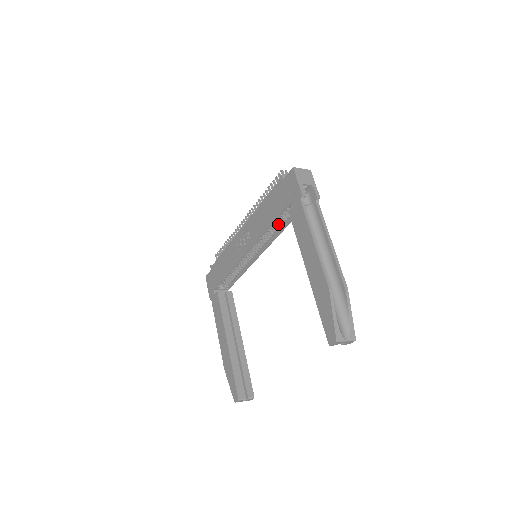
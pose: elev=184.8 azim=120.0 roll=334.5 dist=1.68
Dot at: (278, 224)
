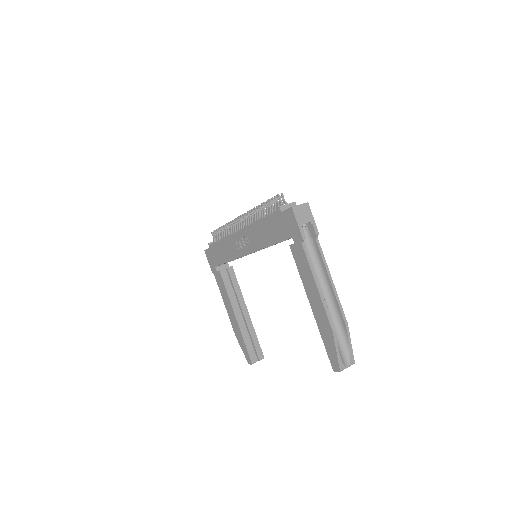
Dot at: occluded
